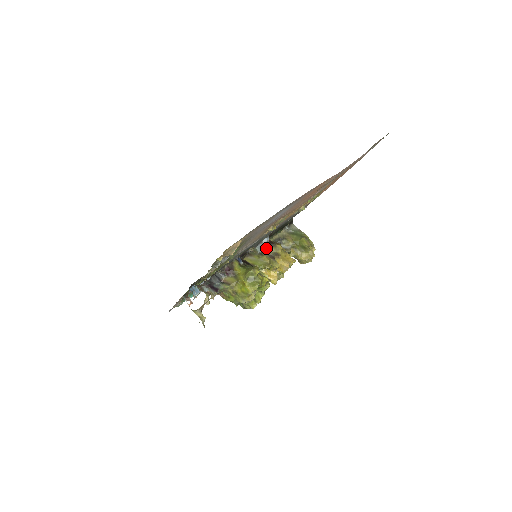
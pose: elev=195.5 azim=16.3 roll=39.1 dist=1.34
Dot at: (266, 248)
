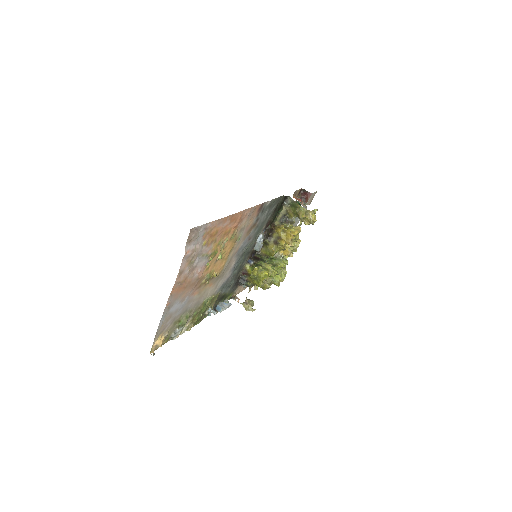
Dot at: (269, 237)
